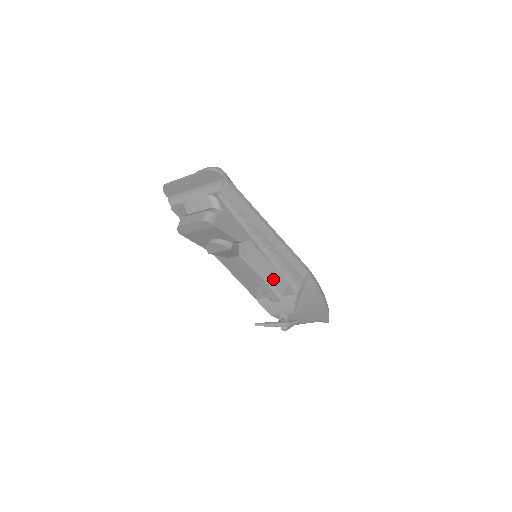
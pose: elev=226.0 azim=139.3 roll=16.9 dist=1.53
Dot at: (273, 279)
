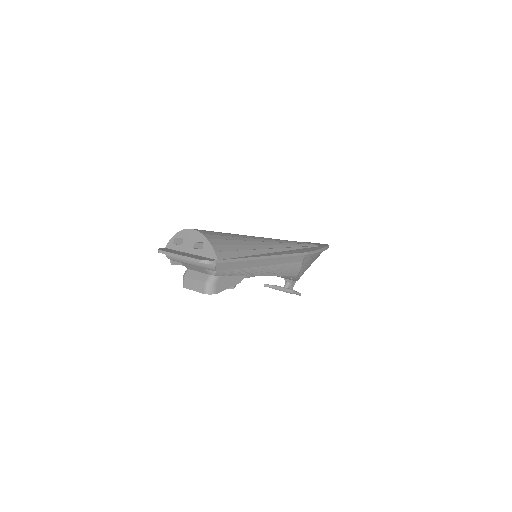
Dot at: occluded
